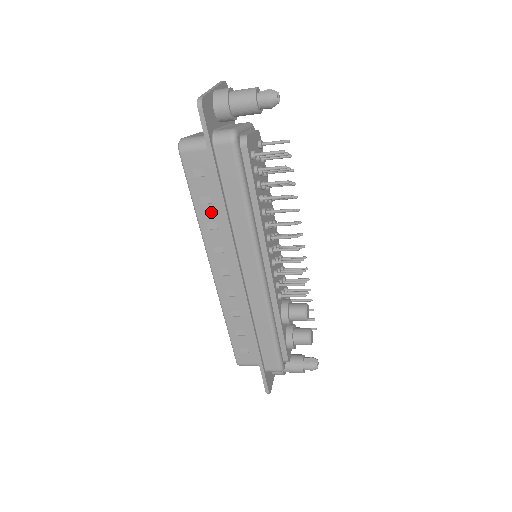
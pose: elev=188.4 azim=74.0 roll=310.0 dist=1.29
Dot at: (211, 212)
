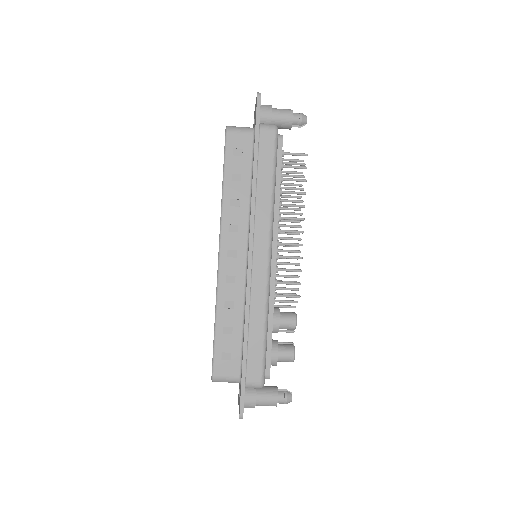
Dot at: (238, 189)
